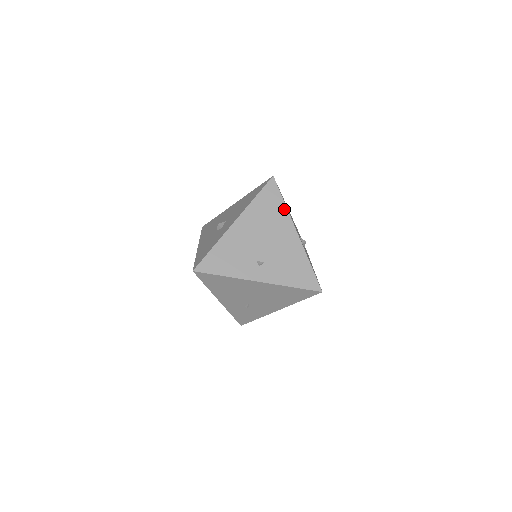
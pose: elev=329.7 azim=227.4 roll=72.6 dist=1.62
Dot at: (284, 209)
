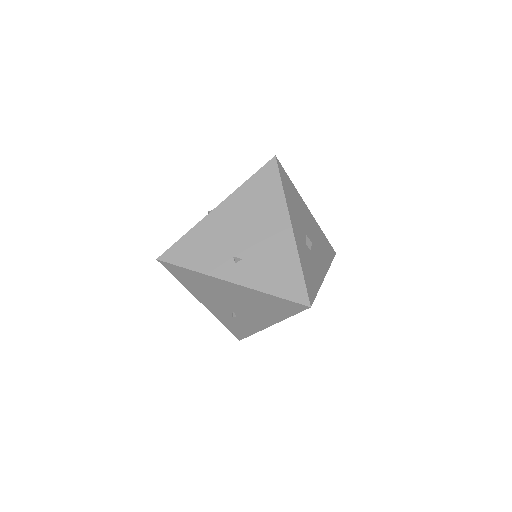
Dot at: (281, 196)
